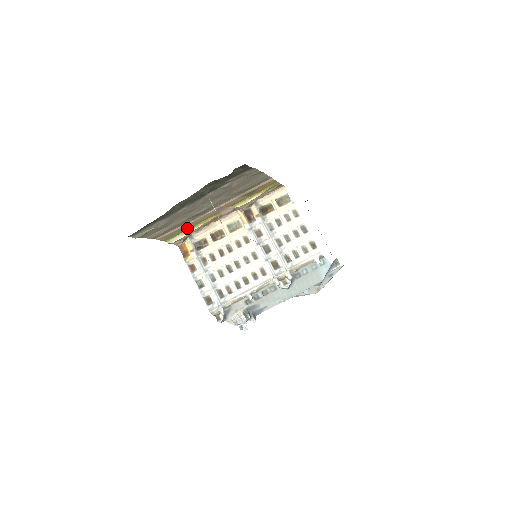
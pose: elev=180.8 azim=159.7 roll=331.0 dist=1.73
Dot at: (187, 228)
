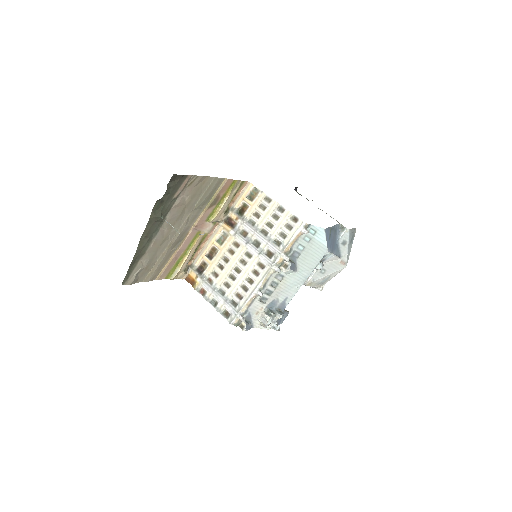
Dot at: (180, 259)
